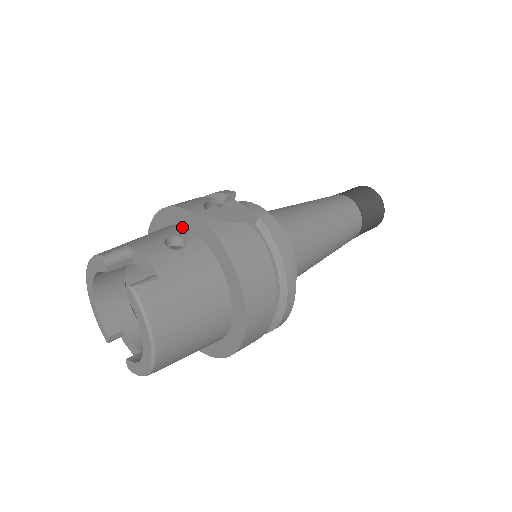
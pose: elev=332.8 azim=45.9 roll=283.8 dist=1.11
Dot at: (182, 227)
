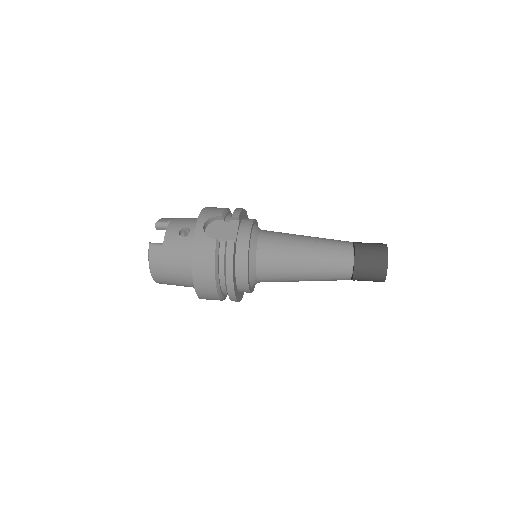
Dot at: occluded
